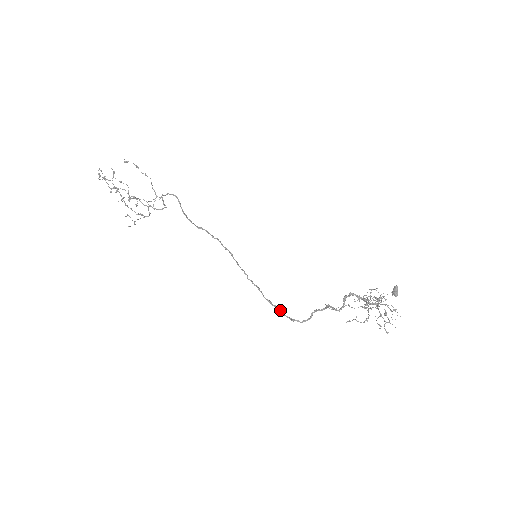
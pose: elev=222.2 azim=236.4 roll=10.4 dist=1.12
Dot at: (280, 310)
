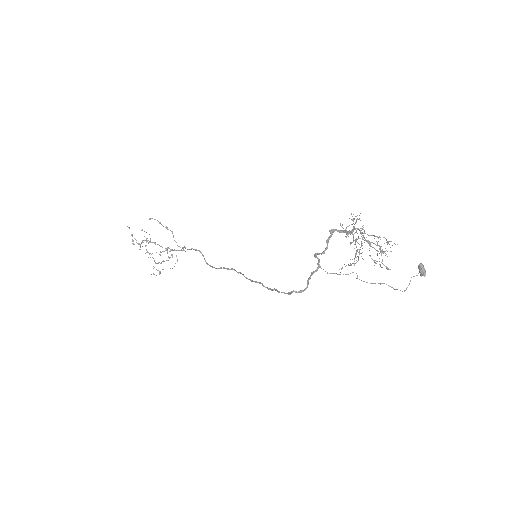
Dot at: occluded
